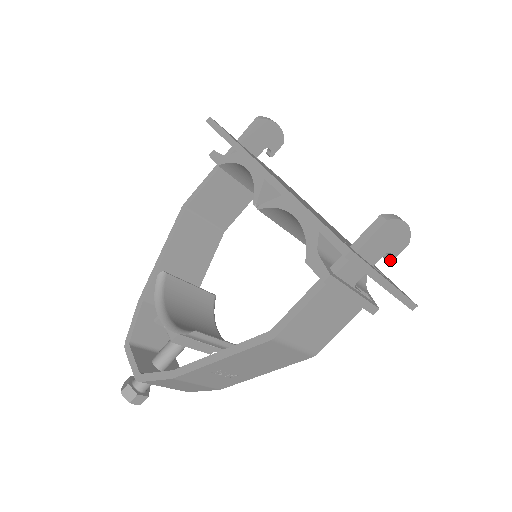
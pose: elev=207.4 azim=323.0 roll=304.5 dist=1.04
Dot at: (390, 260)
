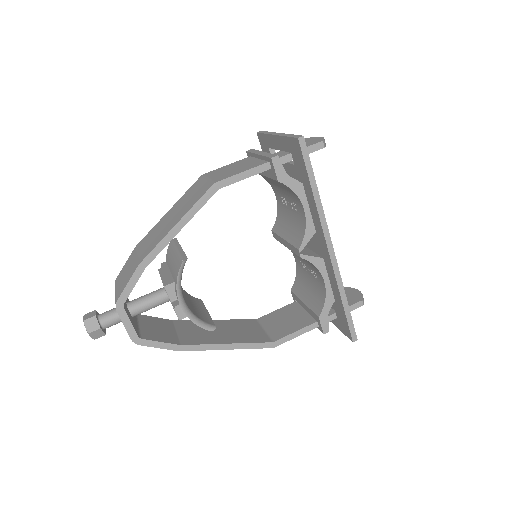
Dot at: occluded
